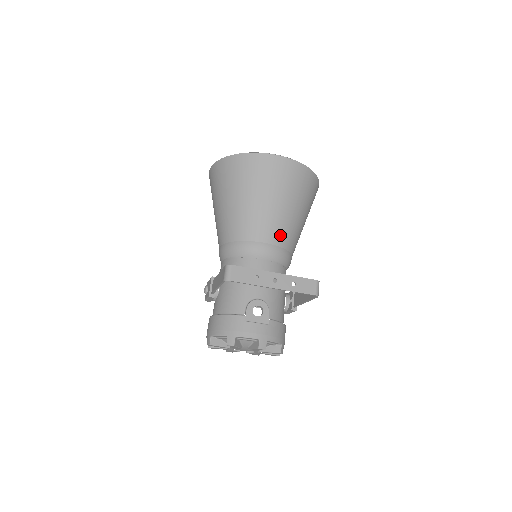
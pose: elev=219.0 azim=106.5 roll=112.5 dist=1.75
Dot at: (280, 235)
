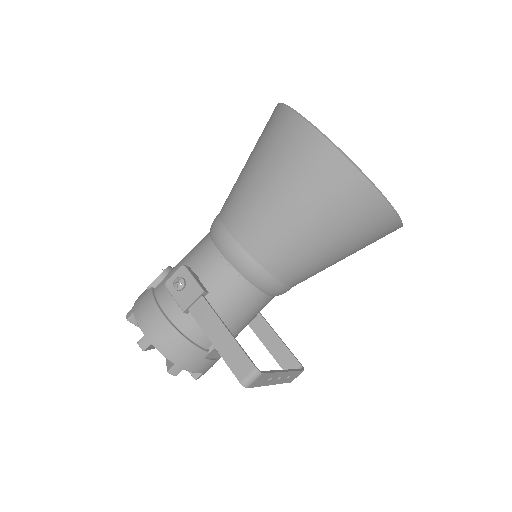
Dot at: (306, 279)
